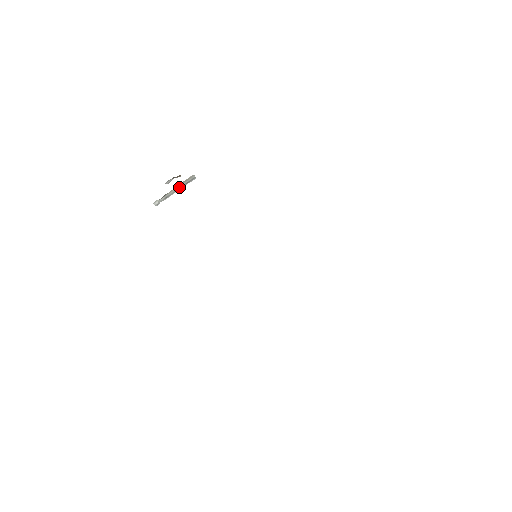
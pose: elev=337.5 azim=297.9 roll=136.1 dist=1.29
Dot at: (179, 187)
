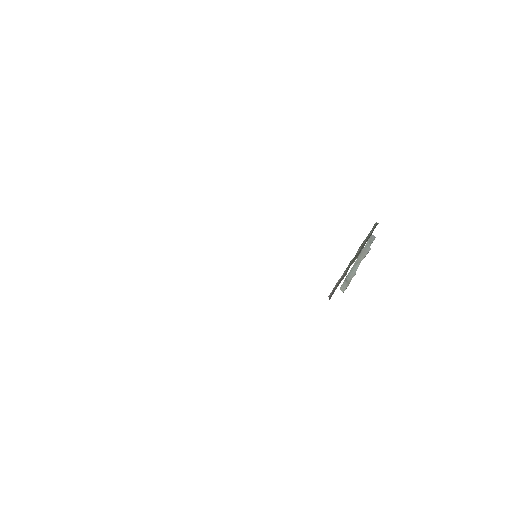
Dot at: occluded
